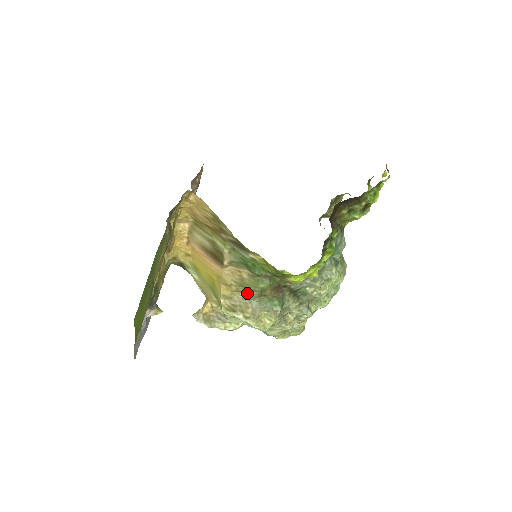
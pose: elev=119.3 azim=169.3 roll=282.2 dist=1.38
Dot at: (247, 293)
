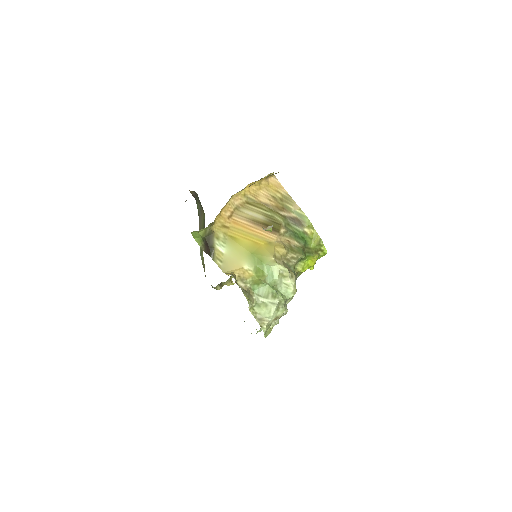
Dot at: (288, 260)
